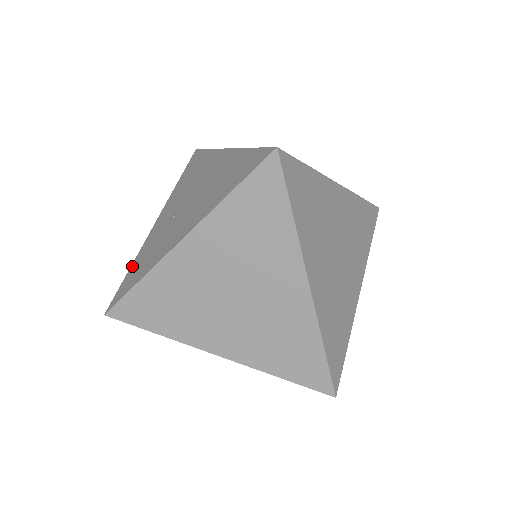
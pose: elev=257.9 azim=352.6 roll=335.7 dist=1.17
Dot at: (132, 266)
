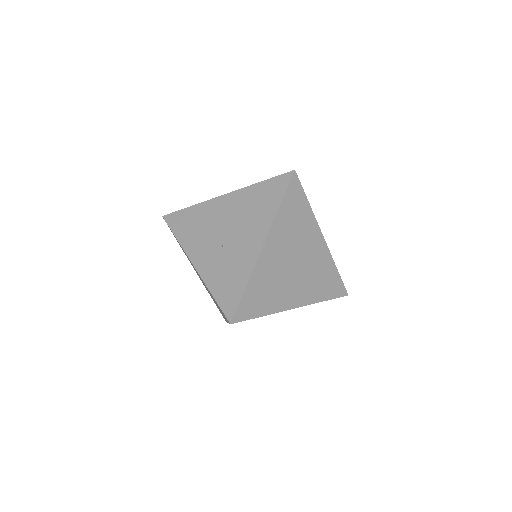
Dot at: (214, 292)
